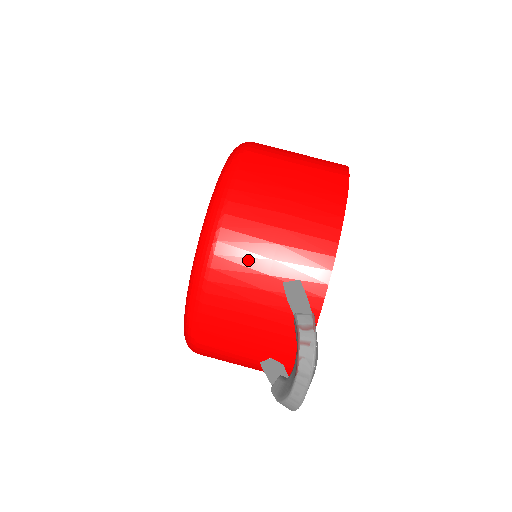
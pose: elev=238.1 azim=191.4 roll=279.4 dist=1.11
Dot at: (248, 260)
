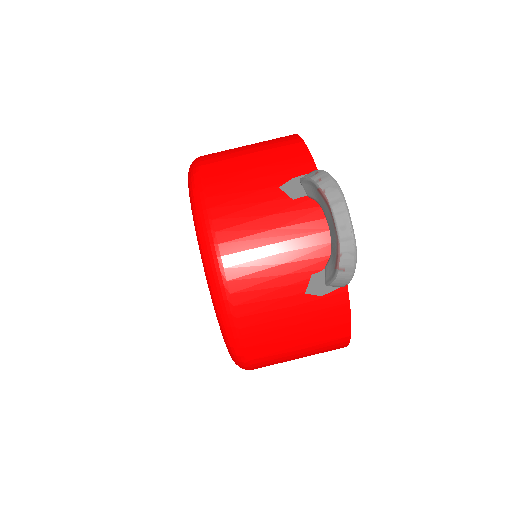
Dot at: (240, 187)
